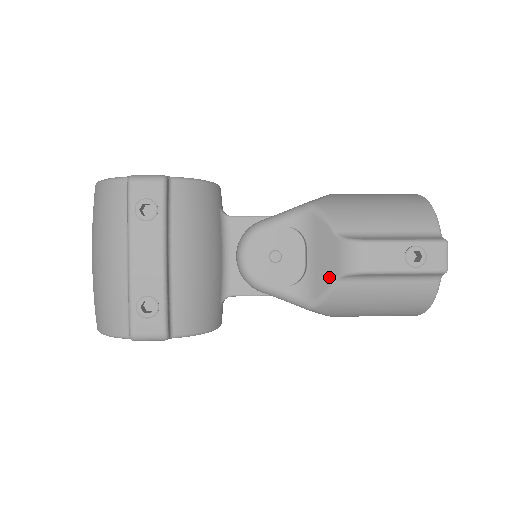
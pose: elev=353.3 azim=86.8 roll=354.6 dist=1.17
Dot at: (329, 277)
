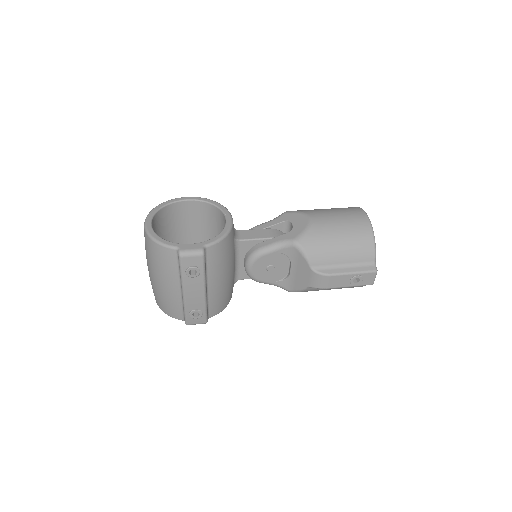
Dot at: (303, 285)
